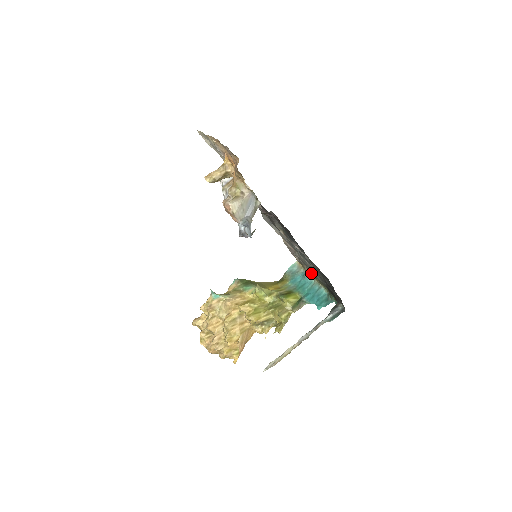
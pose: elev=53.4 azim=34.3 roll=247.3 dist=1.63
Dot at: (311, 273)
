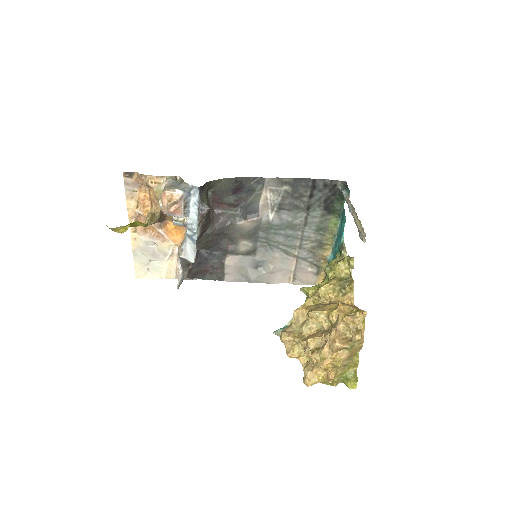
Dot at: (321, 243)
